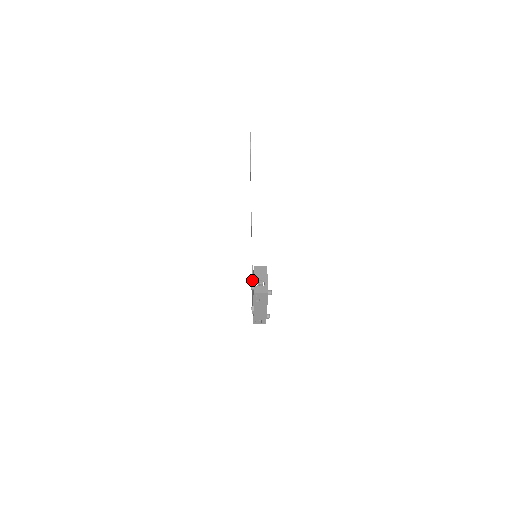
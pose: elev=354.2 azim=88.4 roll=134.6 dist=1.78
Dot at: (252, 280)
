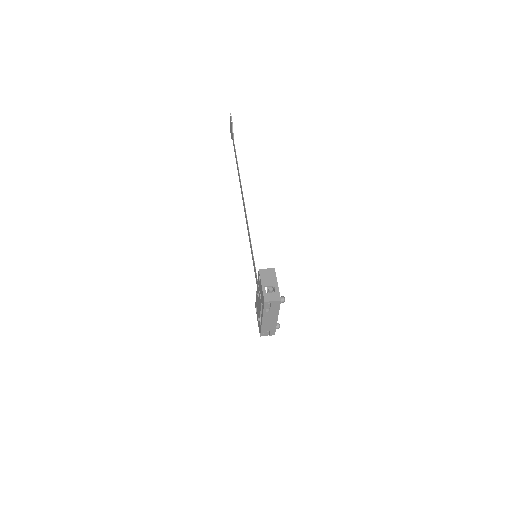
Dot at: (258, 286)
